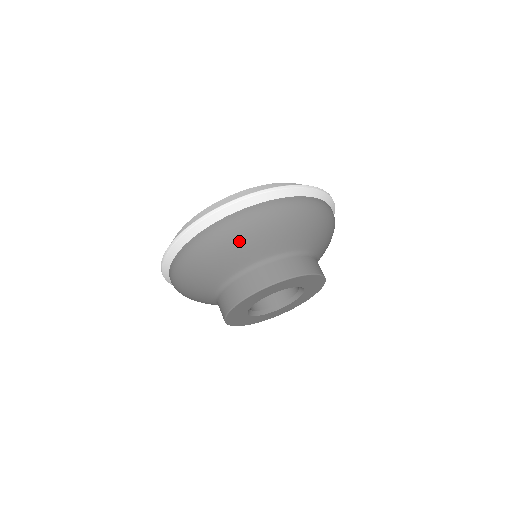
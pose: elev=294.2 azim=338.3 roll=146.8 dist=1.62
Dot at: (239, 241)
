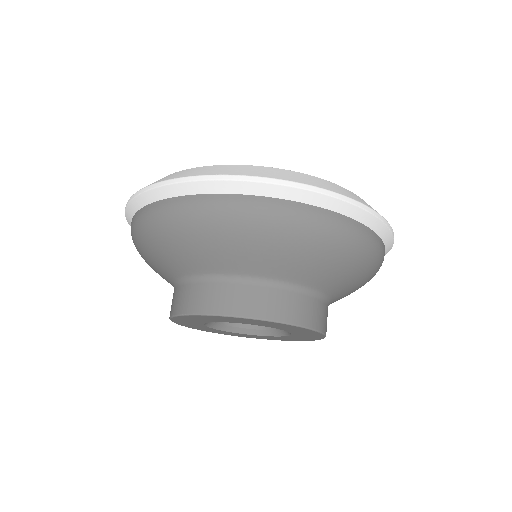
Dot at: (146, 248)
